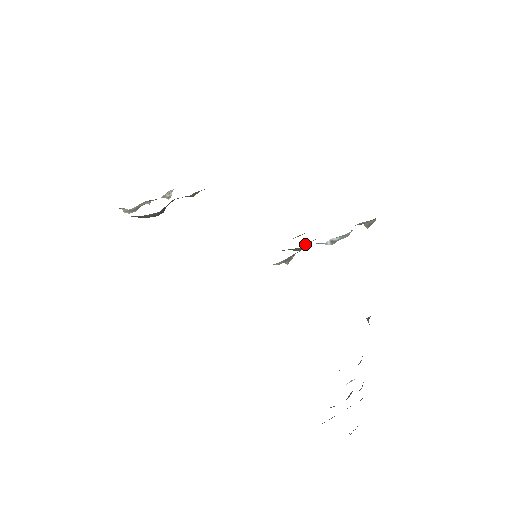
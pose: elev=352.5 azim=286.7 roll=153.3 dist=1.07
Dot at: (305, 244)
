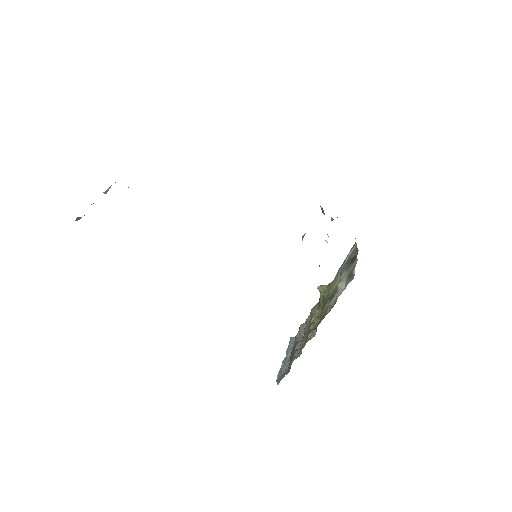
Dot at: occluded
